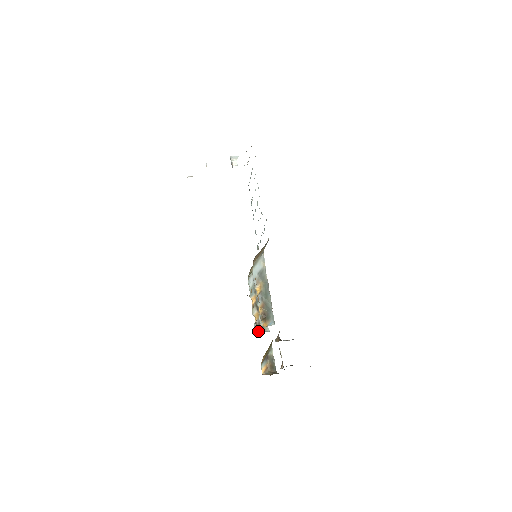
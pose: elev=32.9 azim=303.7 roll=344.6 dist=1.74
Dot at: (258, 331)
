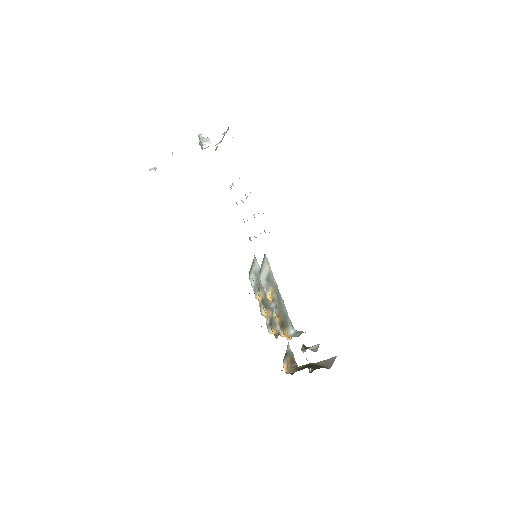
Dot at: (271, 330)
